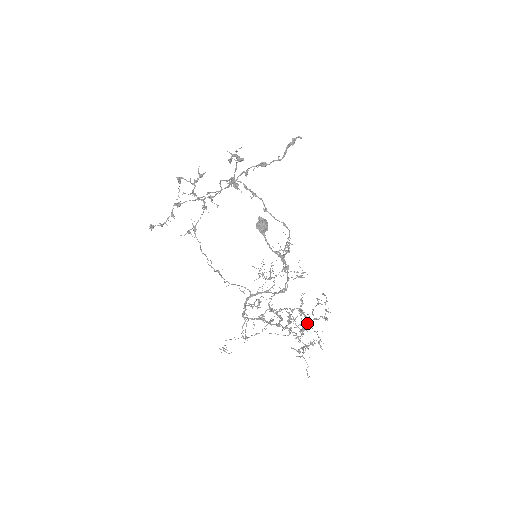
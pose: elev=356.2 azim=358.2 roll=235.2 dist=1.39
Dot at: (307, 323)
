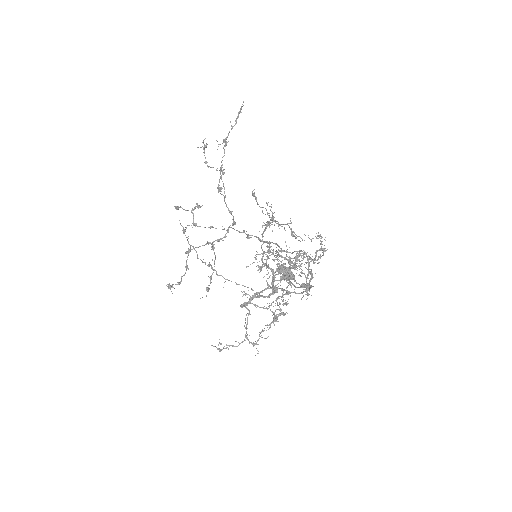
Dot at: occluded
